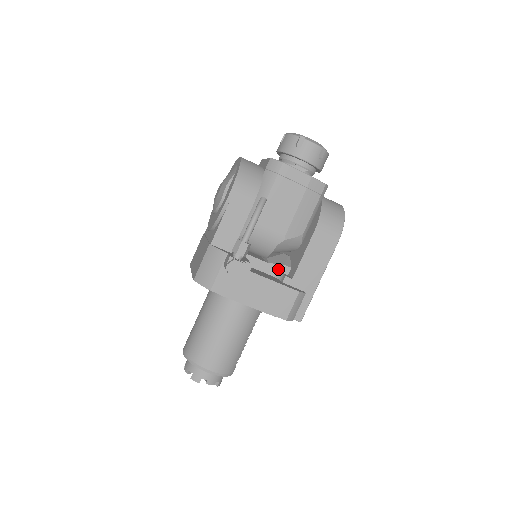
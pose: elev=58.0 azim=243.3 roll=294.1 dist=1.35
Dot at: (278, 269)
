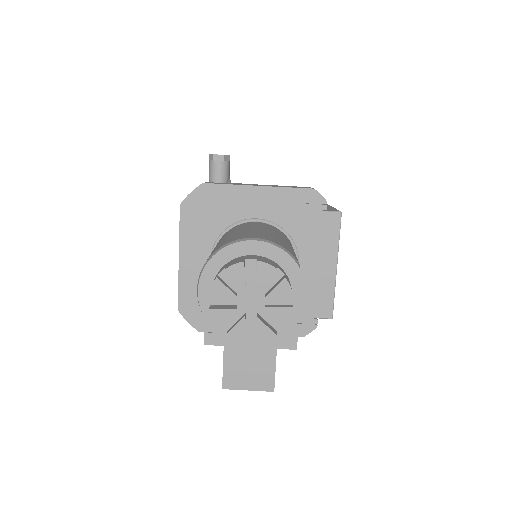
Dot at: occluded
